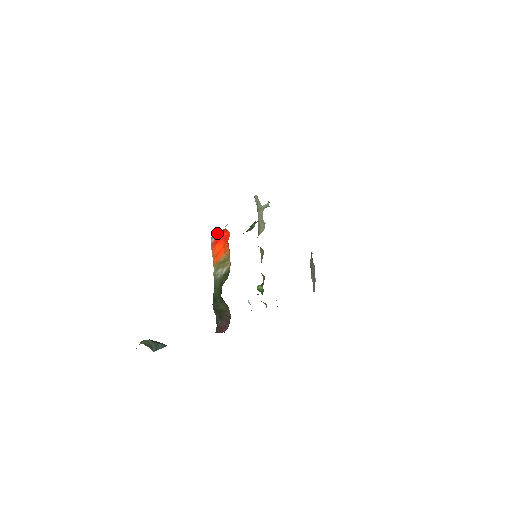
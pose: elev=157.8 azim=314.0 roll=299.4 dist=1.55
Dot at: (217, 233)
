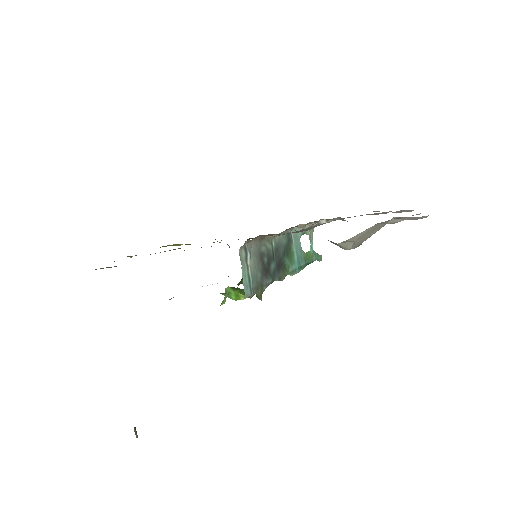
Dot at: occluded
